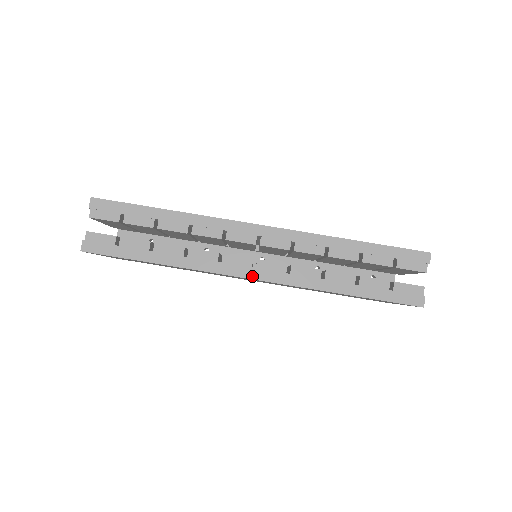
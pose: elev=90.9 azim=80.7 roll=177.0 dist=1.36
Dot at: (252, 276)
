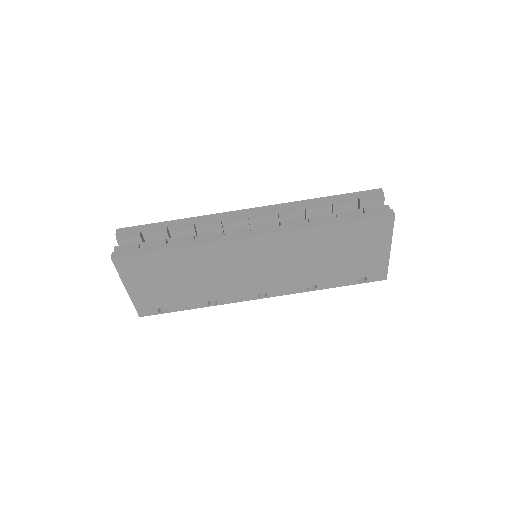
Dot at: (252, 235)
